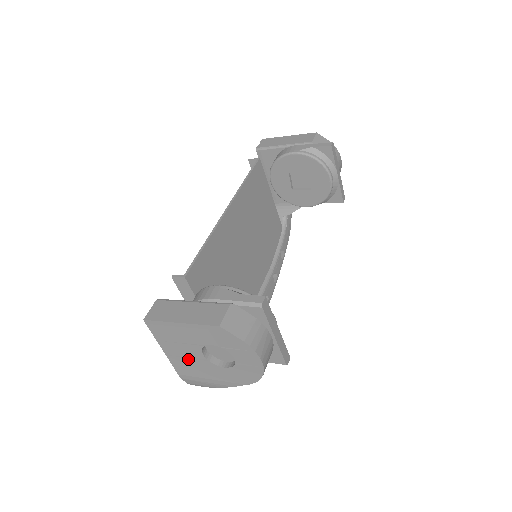
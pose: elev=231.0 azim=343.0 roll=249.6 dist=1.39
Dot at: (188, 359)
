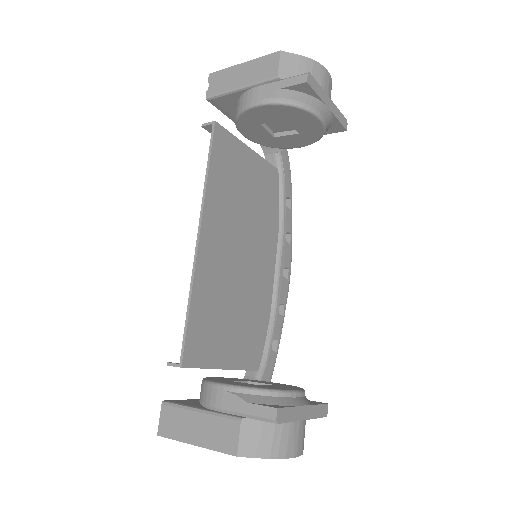
Dot at: occluded
